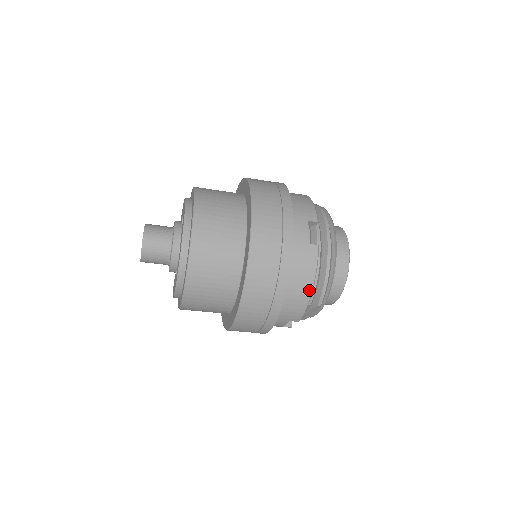
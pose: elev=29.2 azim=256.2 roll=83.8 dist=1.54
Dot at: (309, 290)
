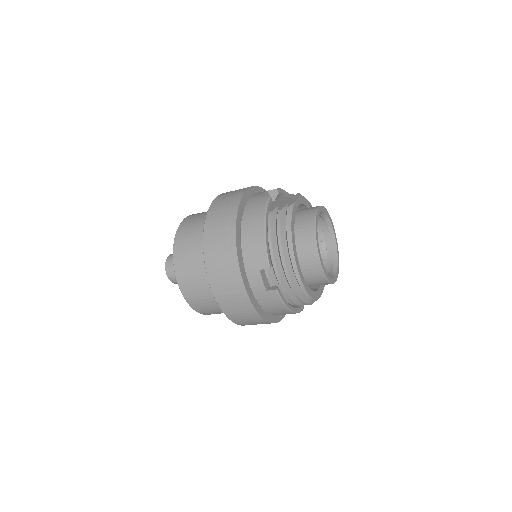
Dot at: (288, 312)
